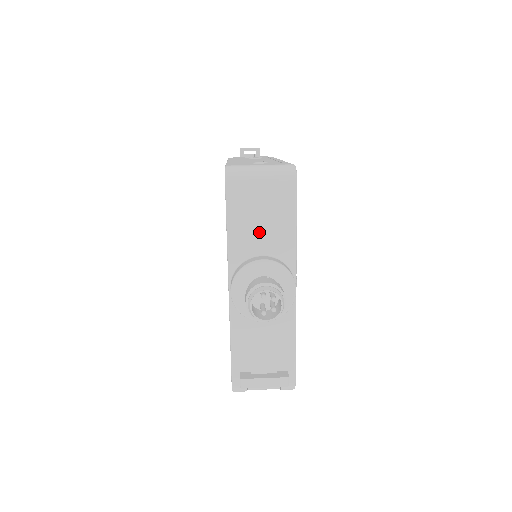
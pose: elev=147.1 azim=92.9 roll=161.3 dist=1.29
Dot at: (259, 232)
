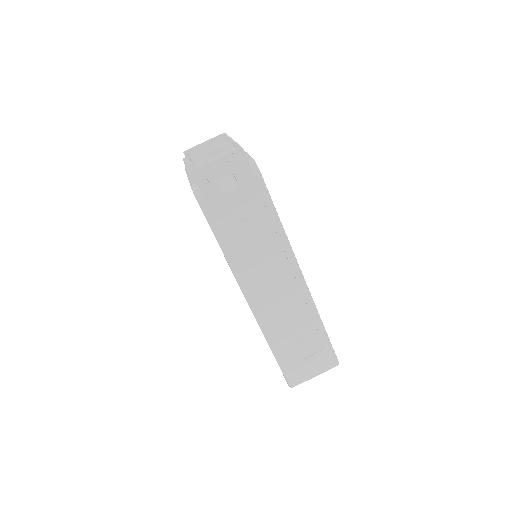
Dot at: occluded
